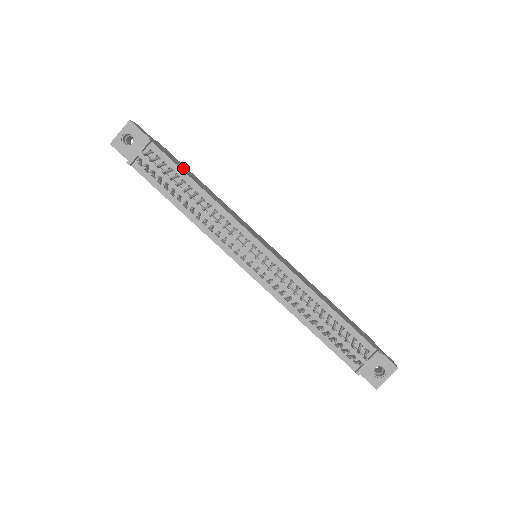
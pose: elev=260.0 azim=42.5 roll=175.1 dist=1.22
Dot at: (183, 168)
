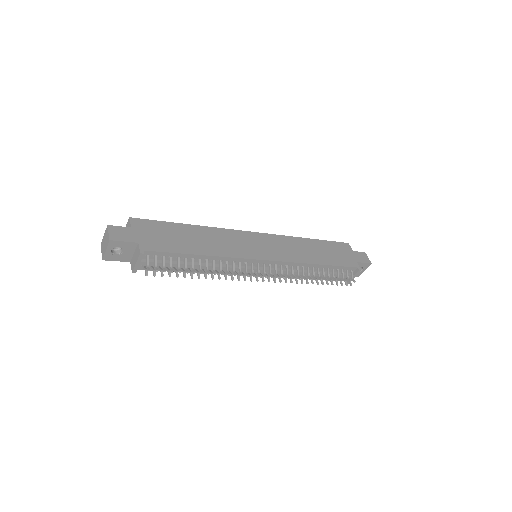
Dot at: (173, 240)
